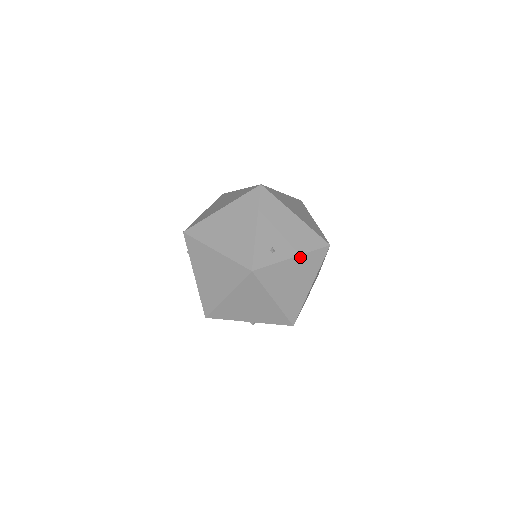
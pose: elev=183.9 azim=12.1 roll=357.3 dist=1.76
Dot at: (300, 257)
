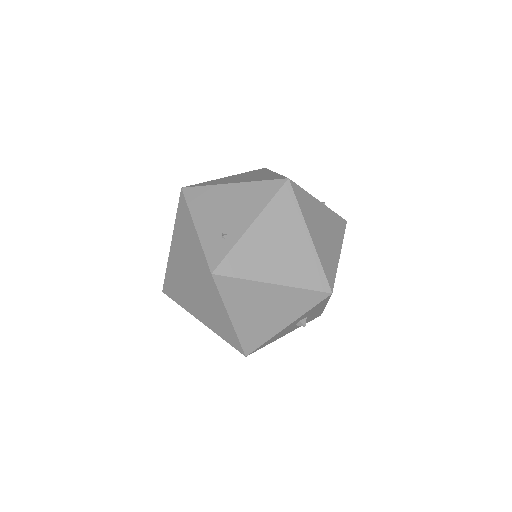
Dot at: (261, 218)
